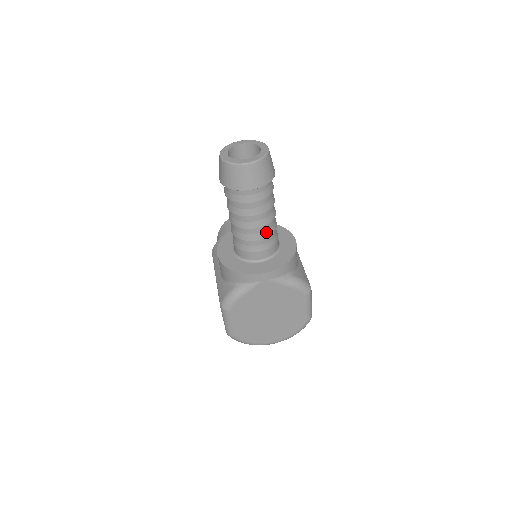
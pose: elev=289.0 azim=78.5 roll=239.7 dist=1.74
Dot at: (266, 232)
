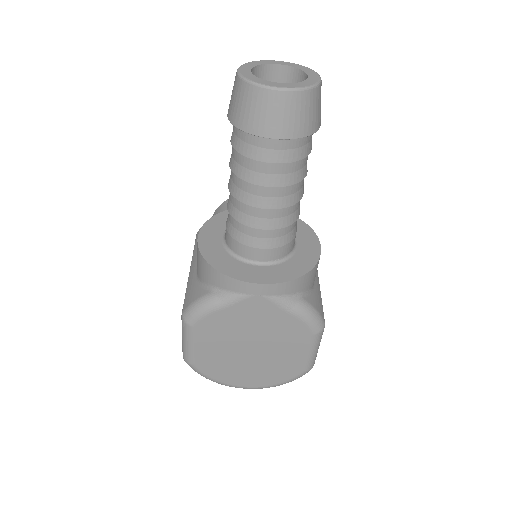
Dot at: (280, 220)
